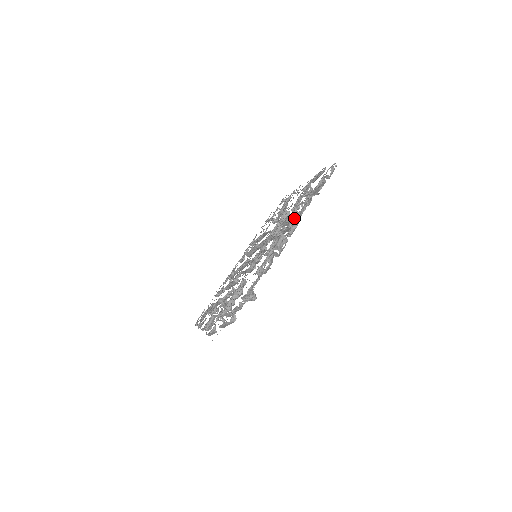
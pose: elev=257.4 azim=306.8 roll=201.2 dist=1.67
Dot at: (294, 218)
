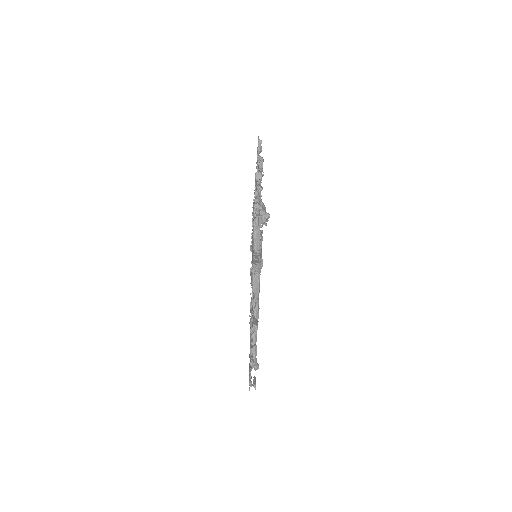
Dot at: occluded
